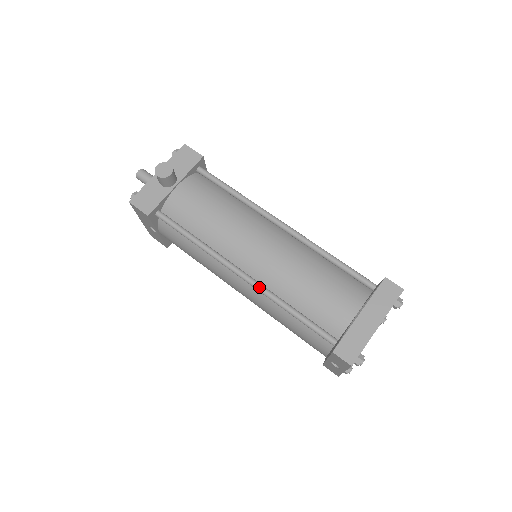
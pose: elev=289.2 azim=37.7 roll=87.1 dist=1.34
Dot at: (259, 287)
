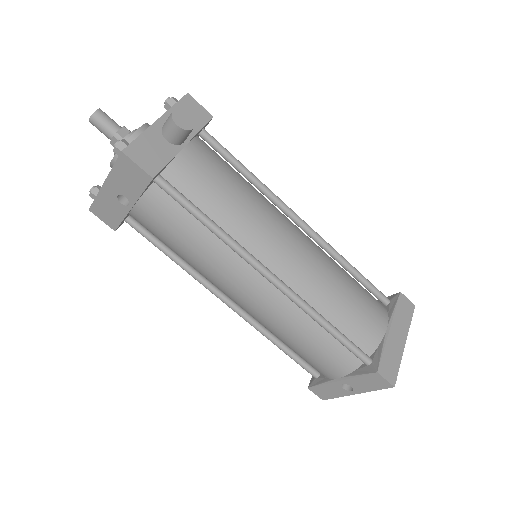
Dot at: (294, 294)
